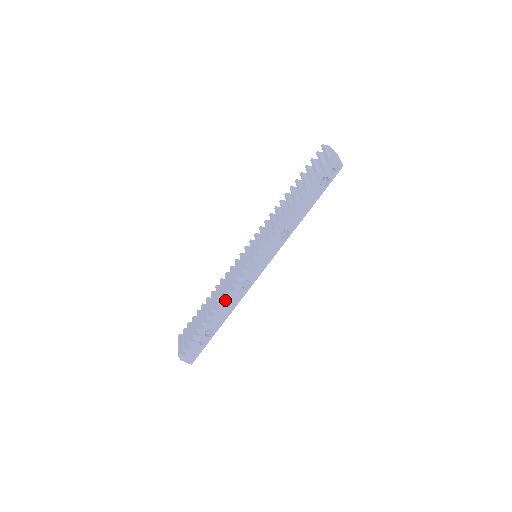
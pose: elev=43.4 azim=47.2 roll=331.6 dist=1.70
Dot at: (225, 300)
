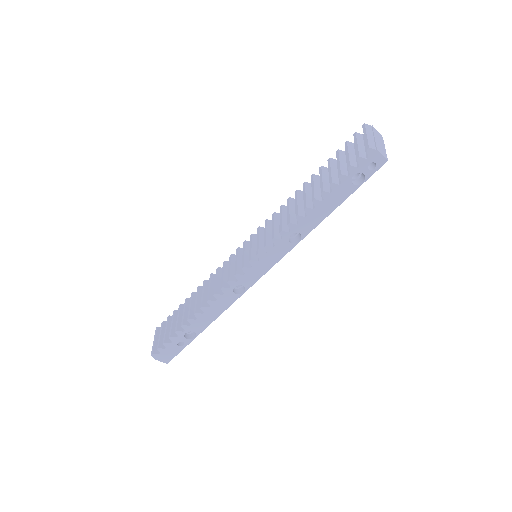
Dot at: (211, 304)
